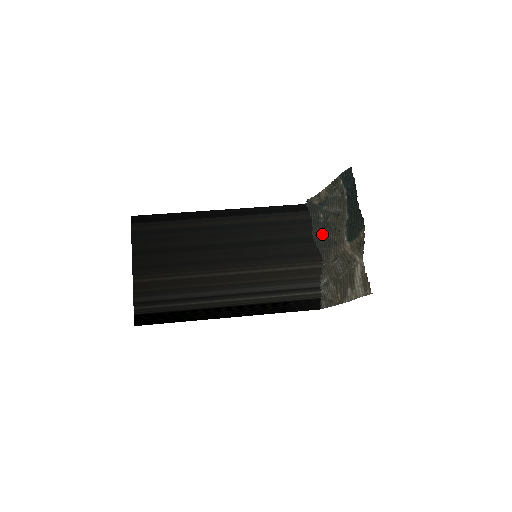
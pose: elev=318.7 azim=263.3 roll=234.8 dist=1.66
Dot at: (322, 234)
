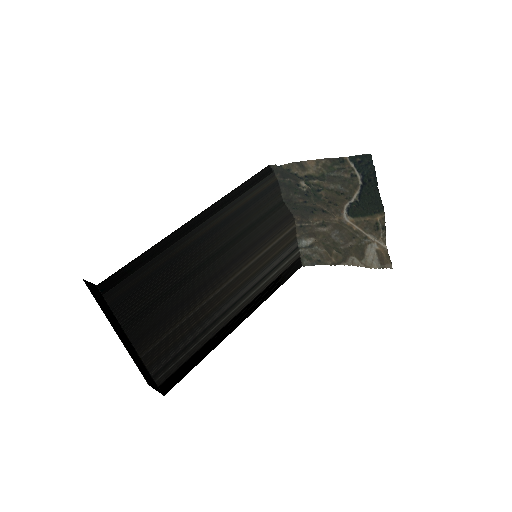
Dot at: (301, 200)
